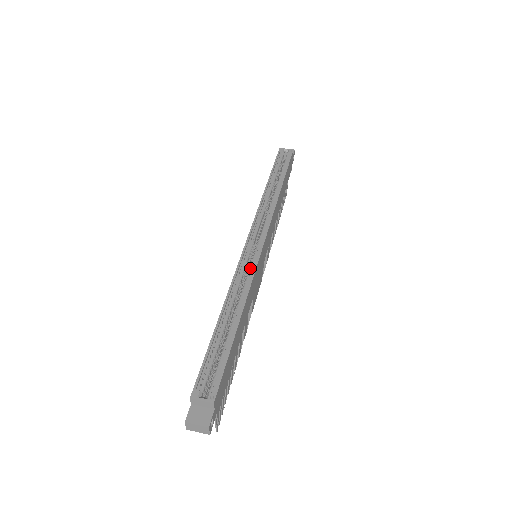
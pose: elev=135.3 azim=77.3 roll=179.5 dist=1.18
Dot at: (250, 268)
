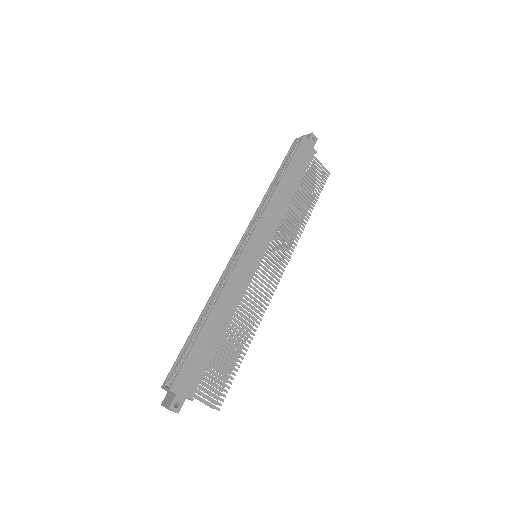
Dot at: (230, 272)
